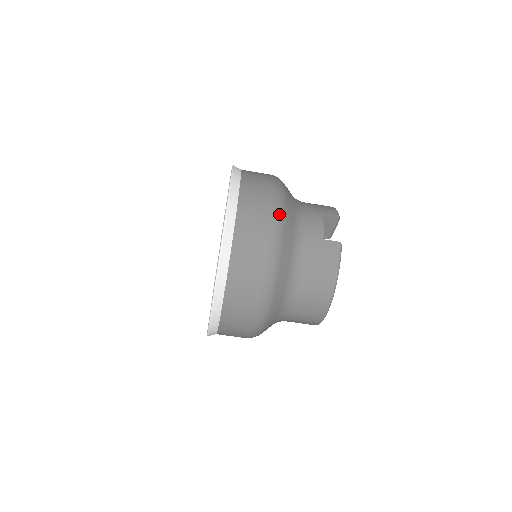
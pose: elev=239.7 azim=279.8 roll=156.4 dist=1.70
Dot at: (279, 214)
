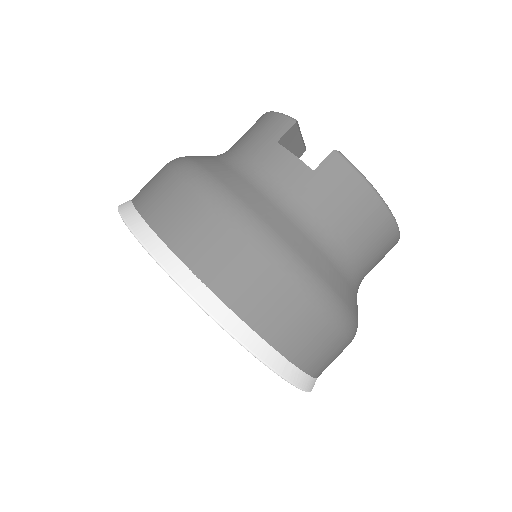
Dot at: (240, 214)
